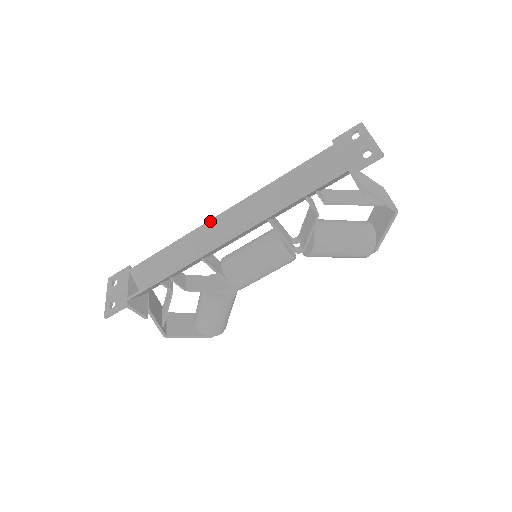
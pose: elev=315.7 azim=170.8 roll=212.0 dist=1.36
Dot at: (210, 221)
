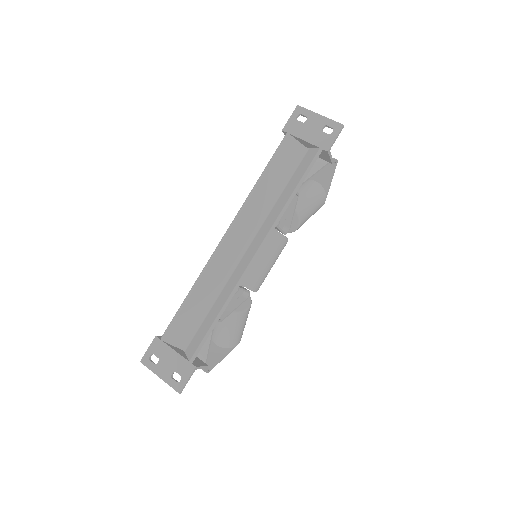
Dot at: (217, 250)
